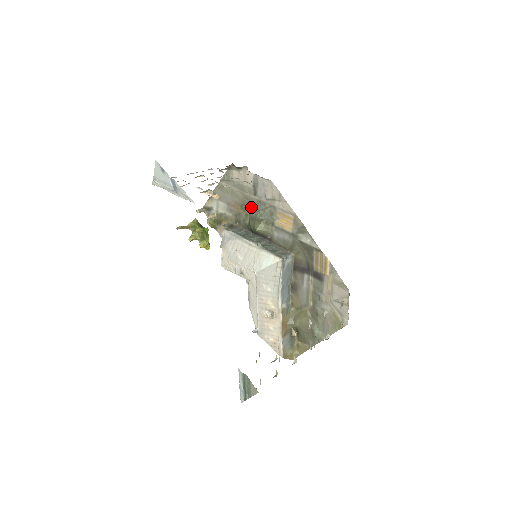
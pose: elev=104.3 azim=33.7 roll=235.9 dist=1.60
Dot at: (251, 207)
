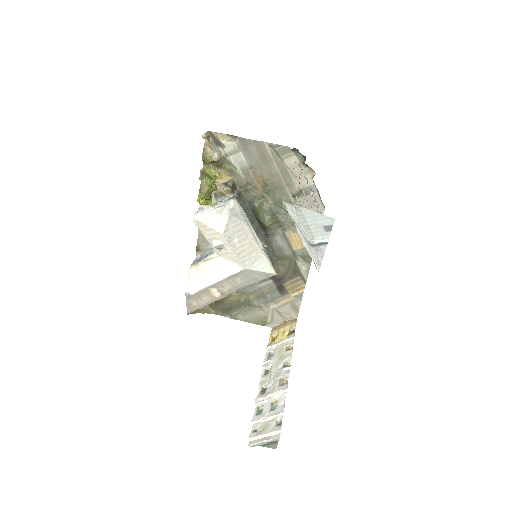
Dot at: (277, 198)
